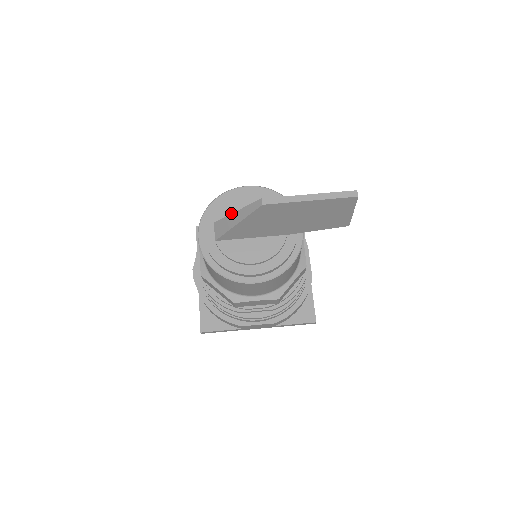
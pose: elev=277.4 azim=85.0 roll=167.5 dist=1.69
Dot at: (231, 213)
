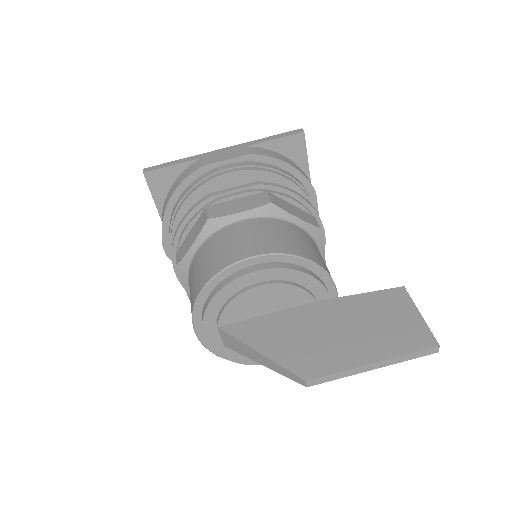
Dot at: (239, 312)
